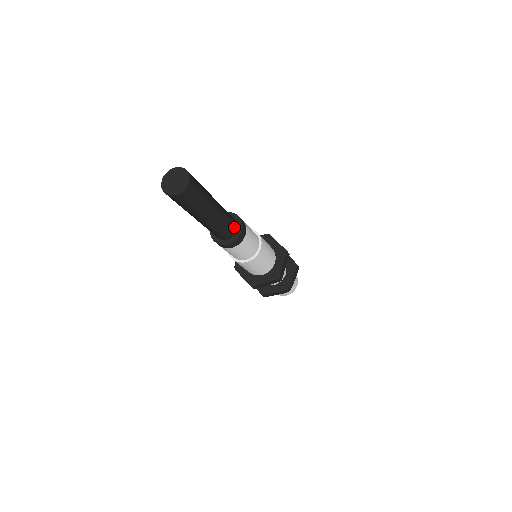
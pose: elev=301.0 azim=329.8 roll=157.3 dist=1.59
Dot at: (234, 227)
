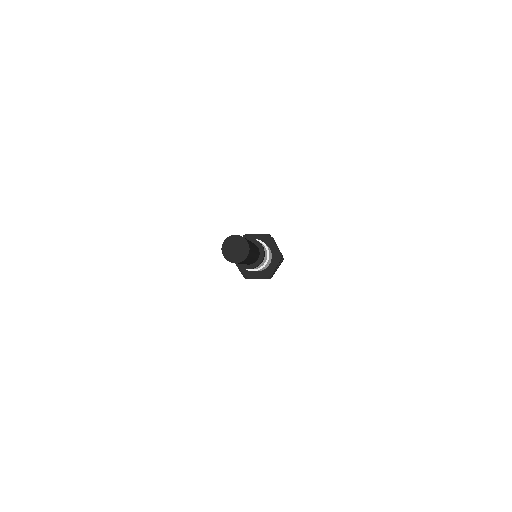
Dot at: (257, 247)
